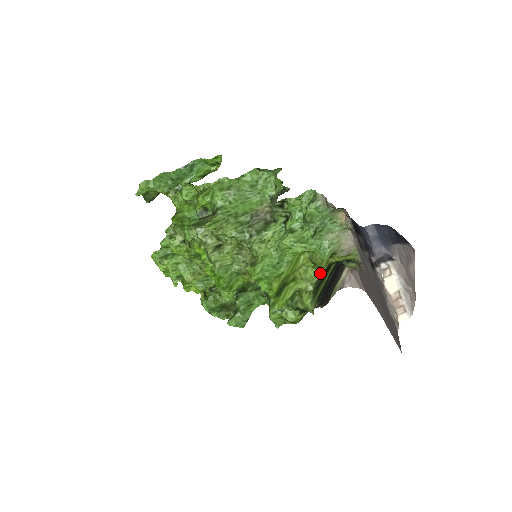
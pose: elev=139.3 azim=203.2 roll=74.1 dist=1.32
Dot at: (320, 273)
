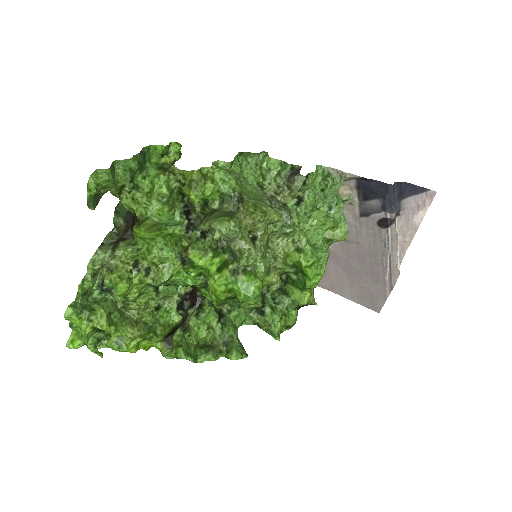
Dot at: occluded
